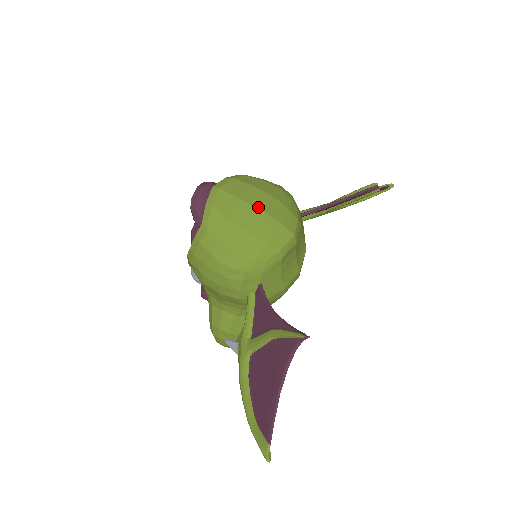
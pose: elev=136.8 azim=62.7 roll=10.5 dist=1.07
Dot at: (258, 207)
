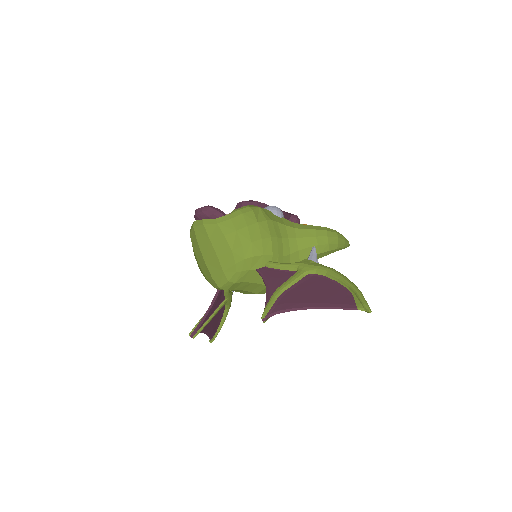
Dot at: (204, 257)
